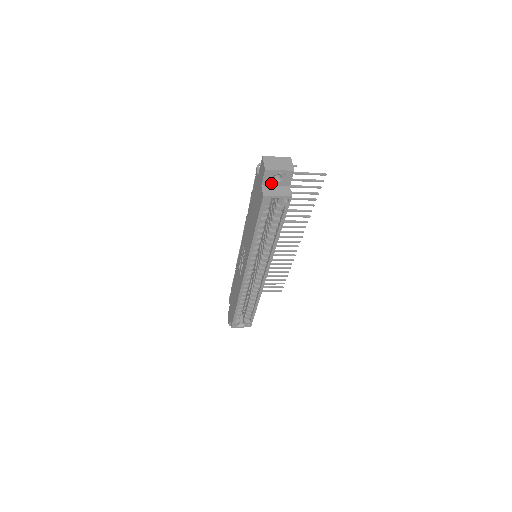
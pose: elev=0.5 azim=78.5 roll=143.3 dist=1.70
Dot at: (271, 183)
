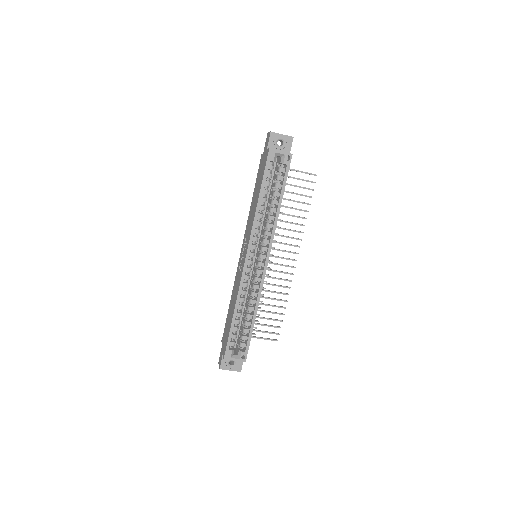
Dot at: (275, 148)
